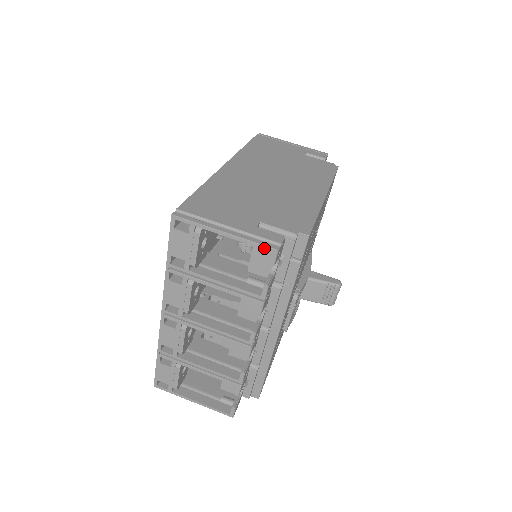
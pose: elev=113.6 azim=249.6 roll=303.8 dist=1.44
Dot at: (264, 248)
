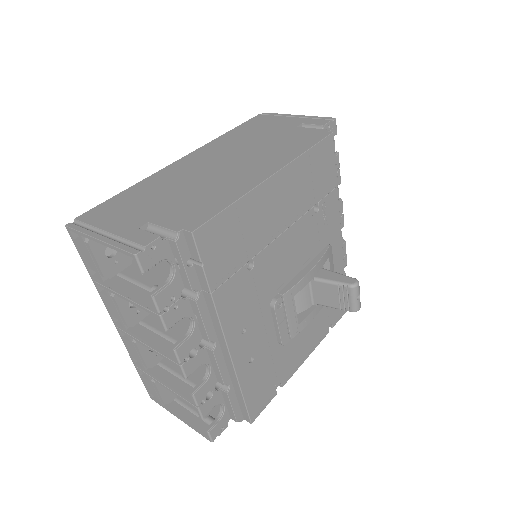
Dot at: (126, 253)
